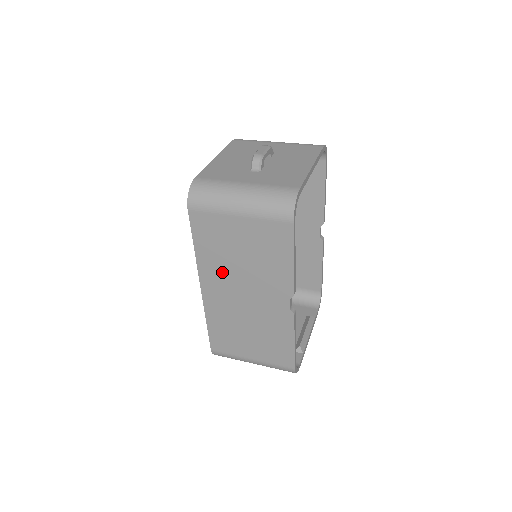
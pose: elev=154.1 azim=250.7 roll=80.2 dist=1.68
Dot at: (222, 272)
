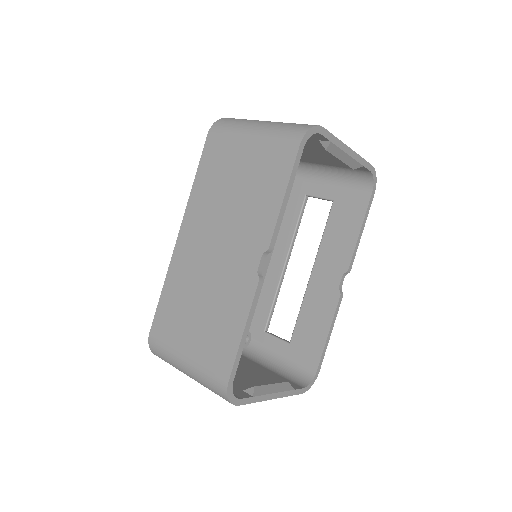
Dot at: (207, 212)
